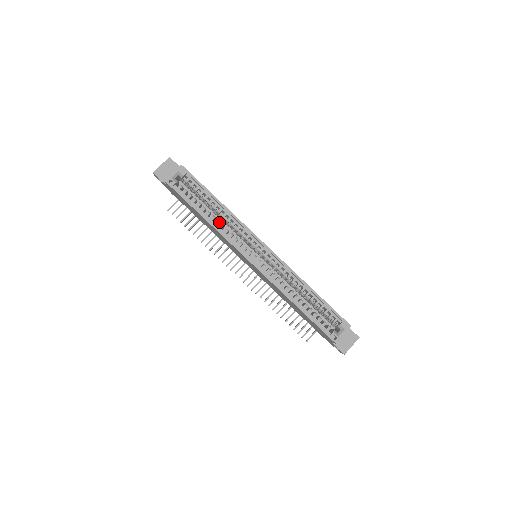
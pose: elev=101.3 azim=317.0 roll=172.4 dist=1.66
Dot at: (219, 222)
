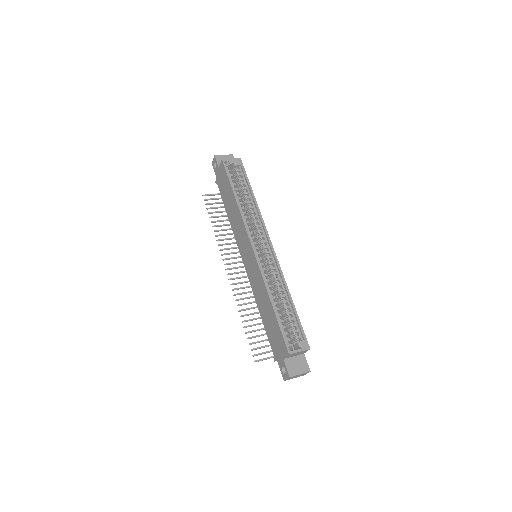
Dot at: (244, 210)
